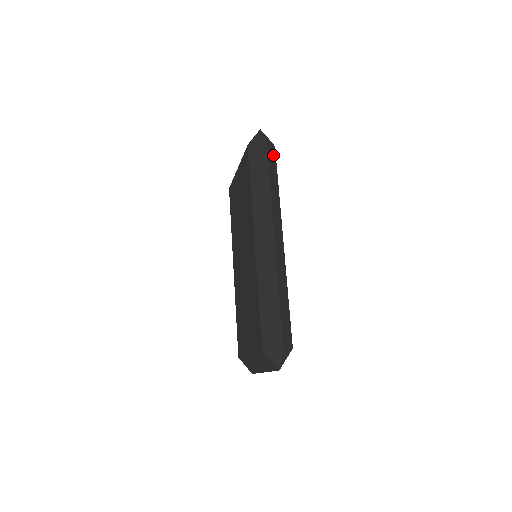
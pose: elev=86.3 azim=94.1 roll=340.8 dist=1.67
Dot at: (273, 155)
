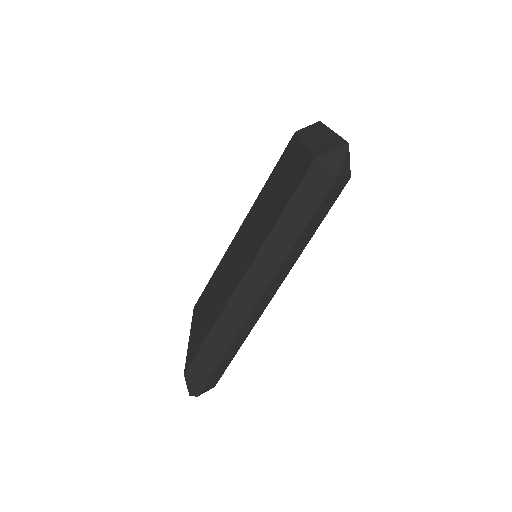
Dot at: (336, 193)
